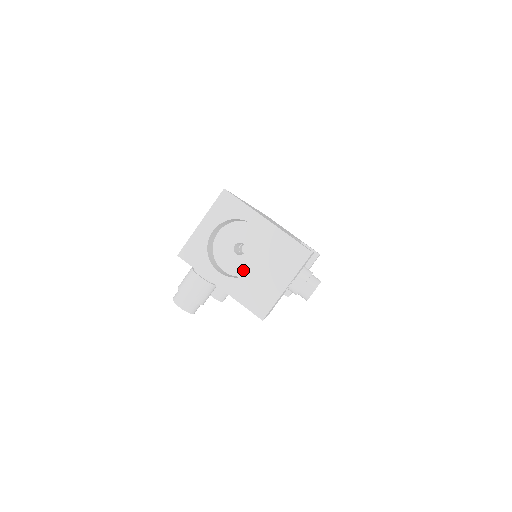
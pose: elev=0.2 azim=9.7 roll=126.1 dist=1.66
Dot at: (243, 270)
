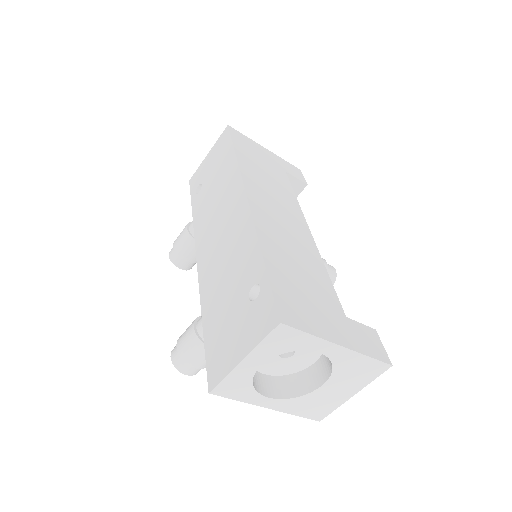
Dot at: (290, 370)
